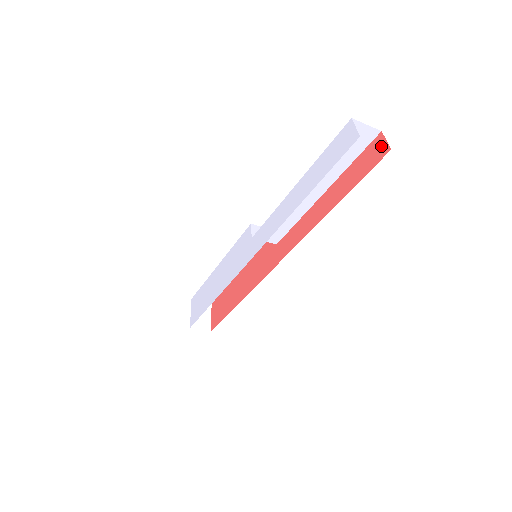
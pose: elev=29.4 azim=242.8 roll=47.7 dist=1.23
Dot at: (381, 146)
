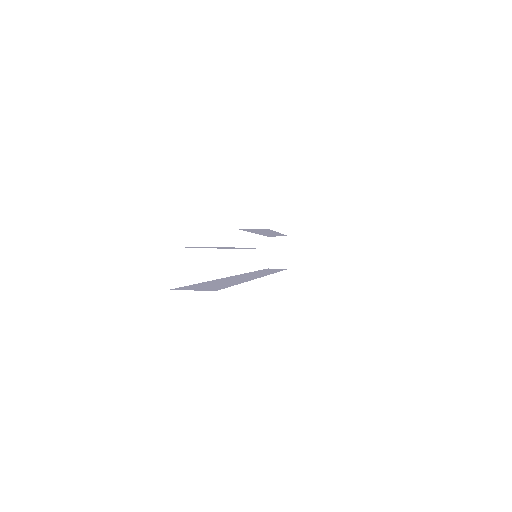
Dot at: occluded
